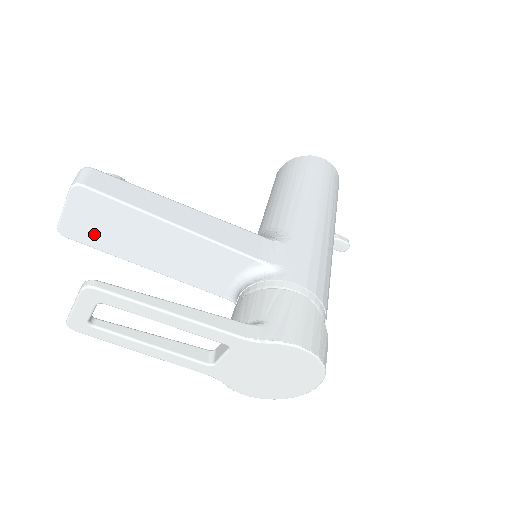
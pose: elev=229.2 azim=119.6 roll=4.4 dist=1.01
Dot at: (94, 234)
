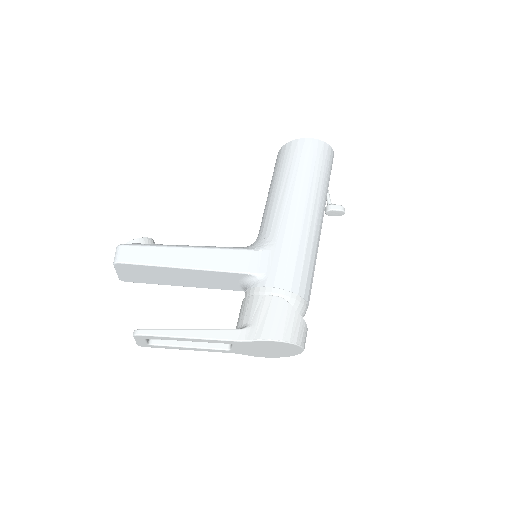
Dot at: (141, 278)
